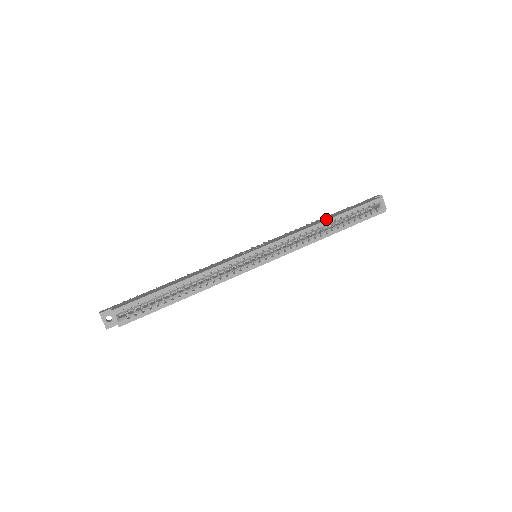
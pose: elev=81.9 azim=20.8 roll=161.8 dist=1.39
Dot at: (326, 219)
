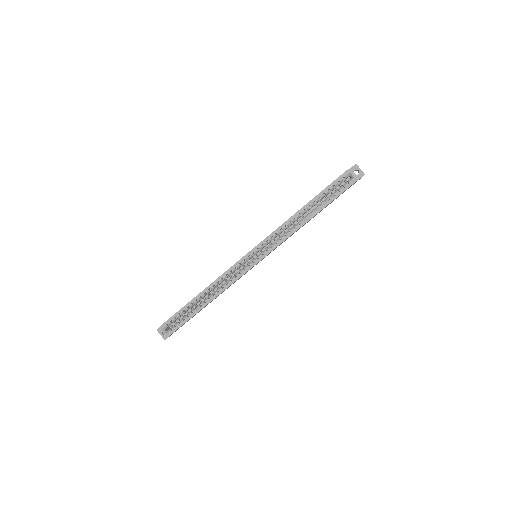
Dot at: (302, 207)
